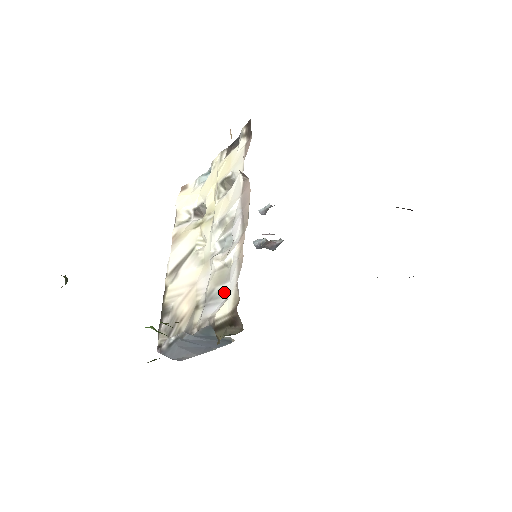
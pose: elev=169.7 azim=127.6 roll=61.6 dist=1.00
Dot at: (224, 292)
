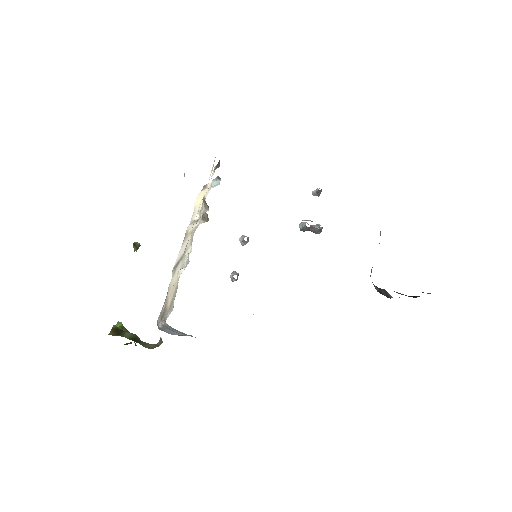
Dot at: (173, 305)
